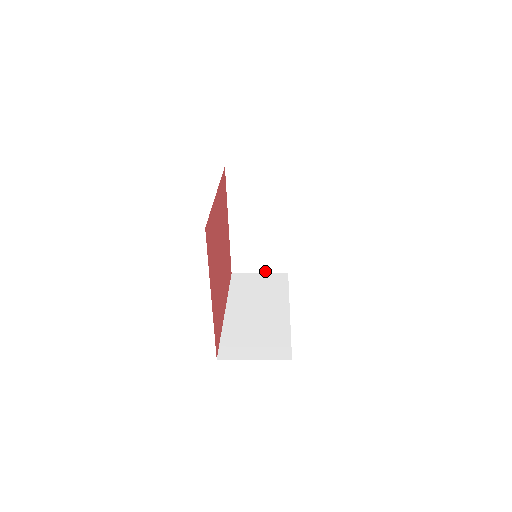
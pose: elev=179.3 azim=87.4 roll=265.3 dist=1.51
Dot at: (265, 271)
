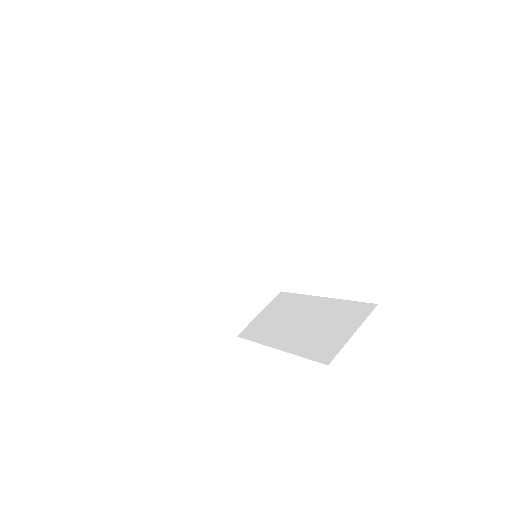
Dot at: (178, 185)
